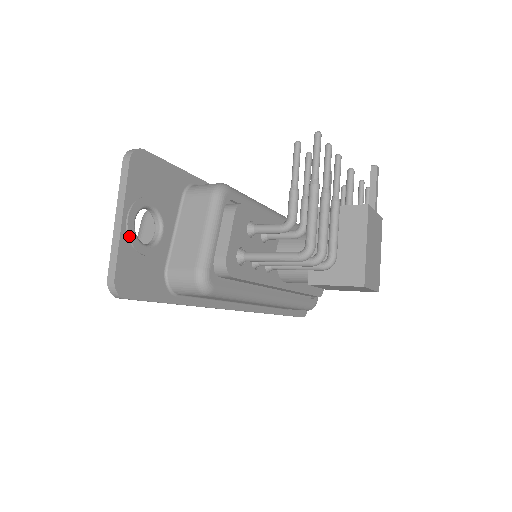
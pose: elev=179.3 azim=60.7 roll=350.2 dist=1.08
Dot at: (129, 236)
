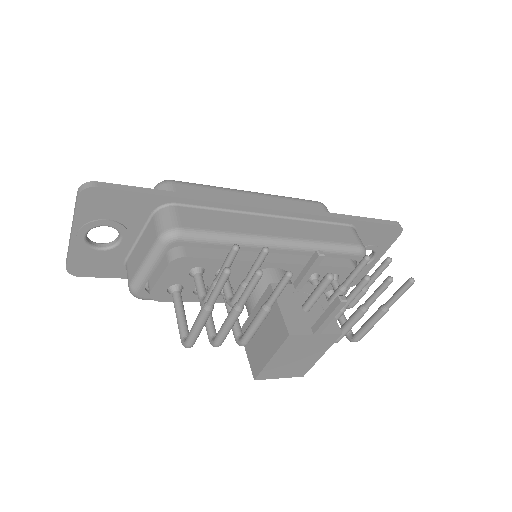
Dot at: (79, 245)
